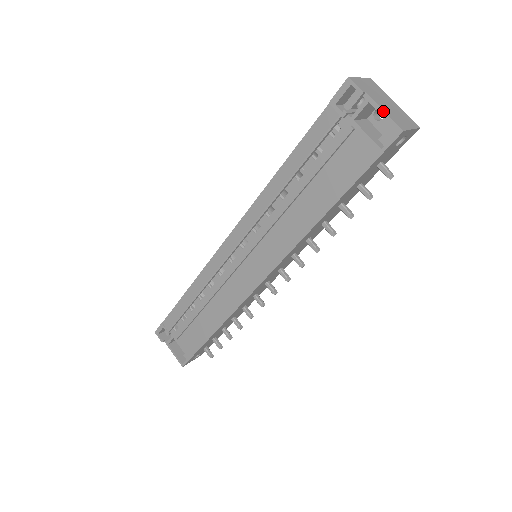
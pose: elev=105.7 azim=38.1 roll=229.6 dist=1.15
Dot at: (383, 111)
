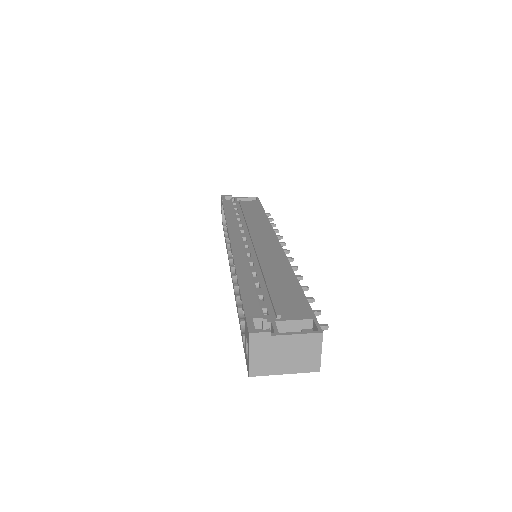
Dot at: (244, 197)
